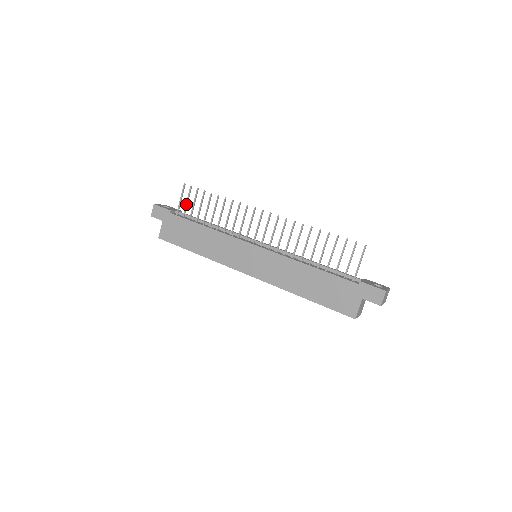
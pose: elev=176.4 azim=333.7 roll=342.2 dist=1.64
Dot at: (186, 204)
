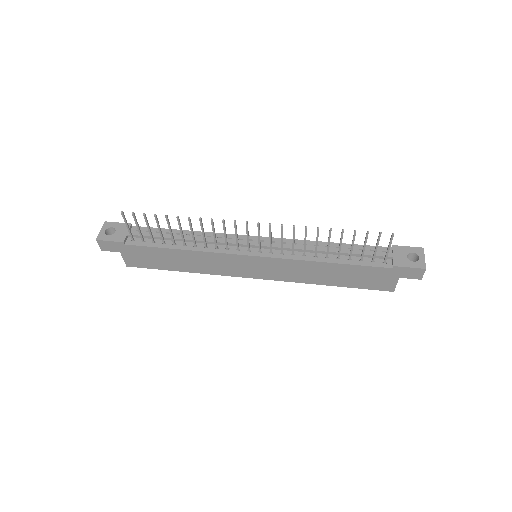
Dot at: (138, 231)
